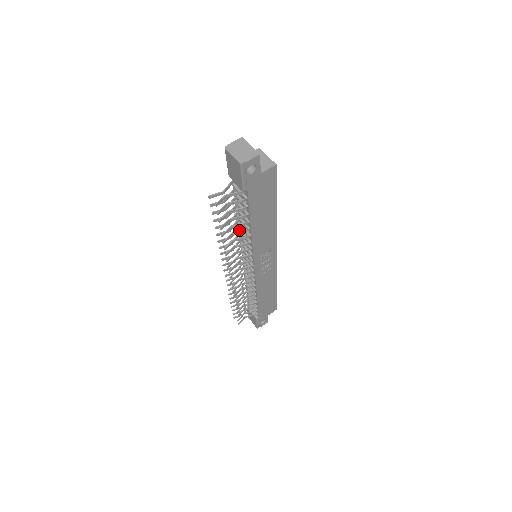
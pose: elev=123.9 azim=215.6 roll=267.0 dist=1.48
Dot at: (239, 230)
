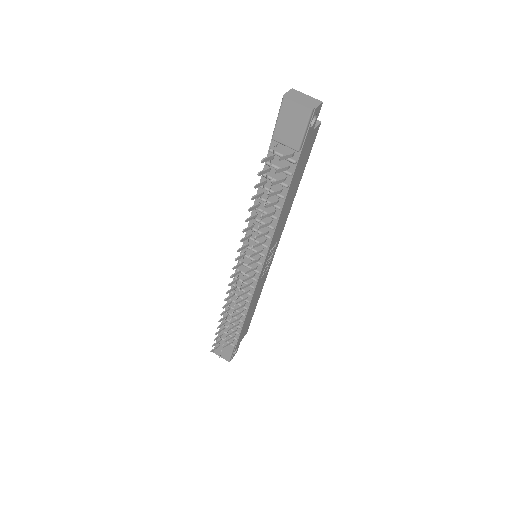
Dot at: occluded
